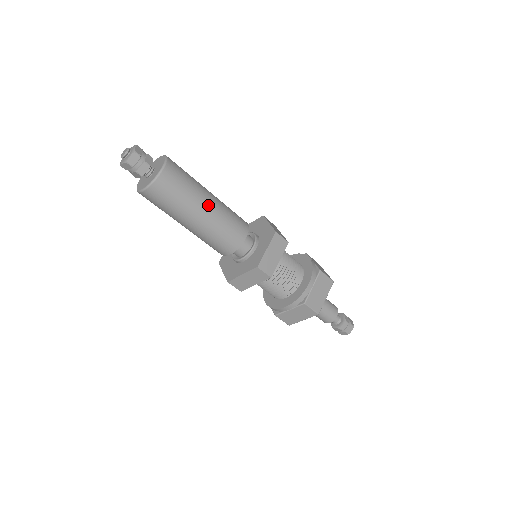
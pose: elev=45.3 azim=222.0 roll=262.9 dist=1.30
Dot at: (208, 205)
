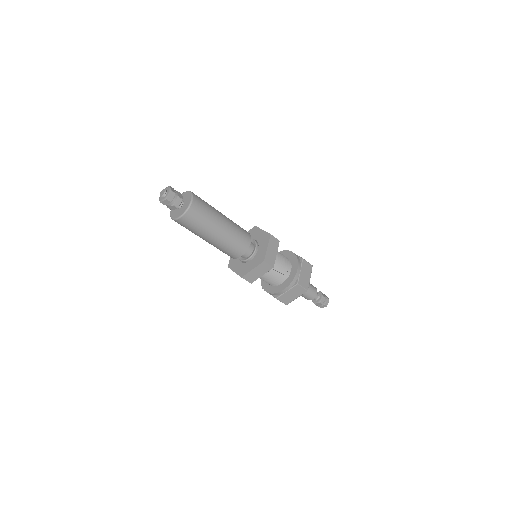
Dot at: (224, 222)
